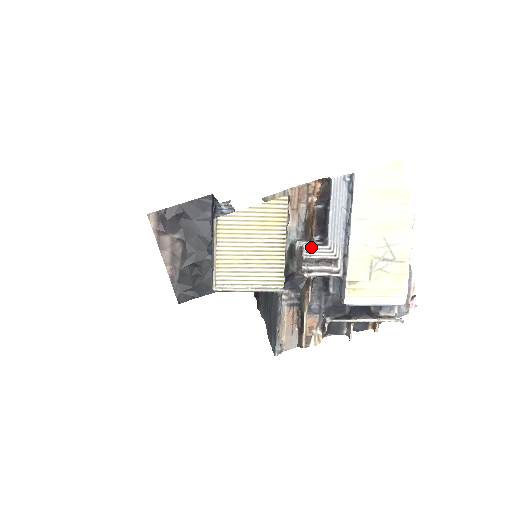
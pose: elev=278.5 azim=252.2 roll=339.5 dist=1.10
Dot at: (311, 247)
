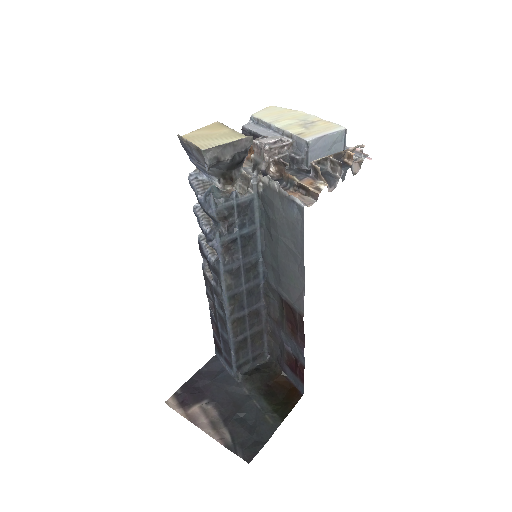
Dot at: (258, 141)
